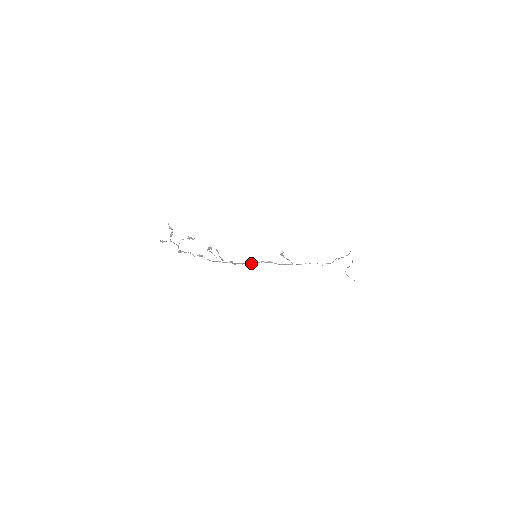
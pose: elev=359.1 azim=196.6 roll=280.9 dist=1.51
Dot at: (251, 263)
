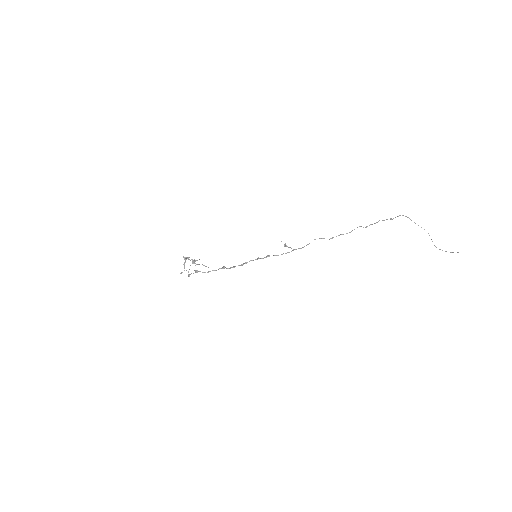
Dot at: (245, 263)
